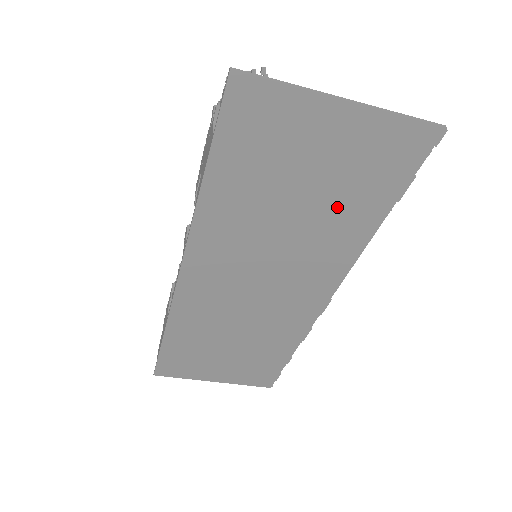
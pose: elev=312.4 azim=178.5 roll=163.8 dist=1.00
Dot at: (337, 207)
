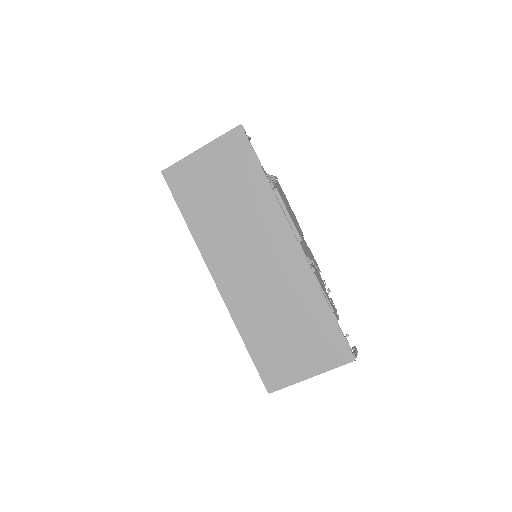
Dot at: (241, 188)
